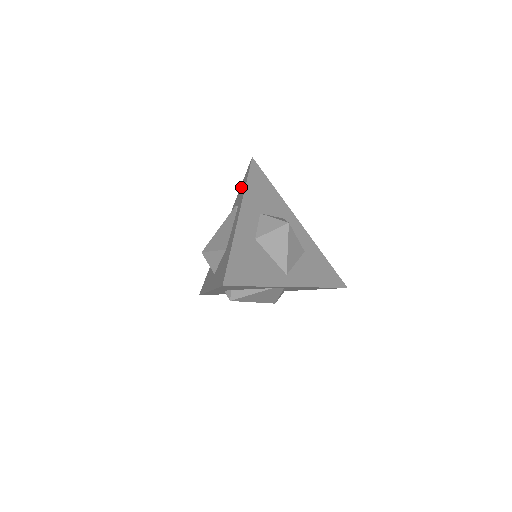
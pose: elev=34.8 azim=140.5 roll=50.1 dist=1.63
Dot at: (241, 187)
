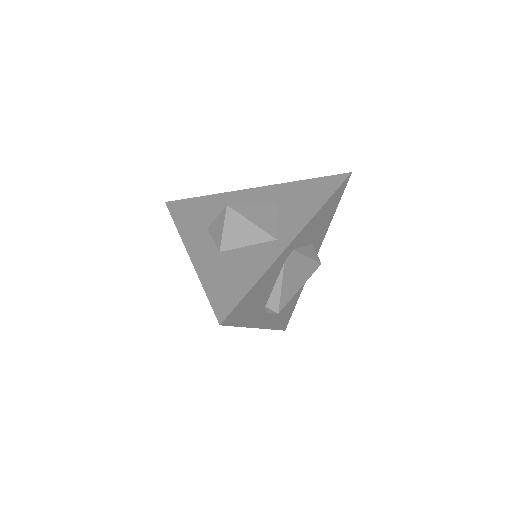
Dot at: occluded
